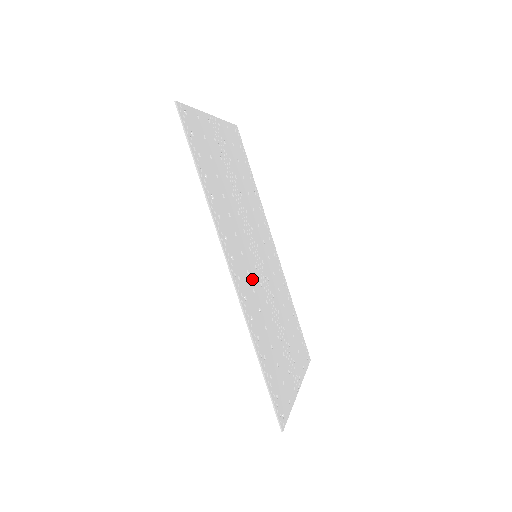
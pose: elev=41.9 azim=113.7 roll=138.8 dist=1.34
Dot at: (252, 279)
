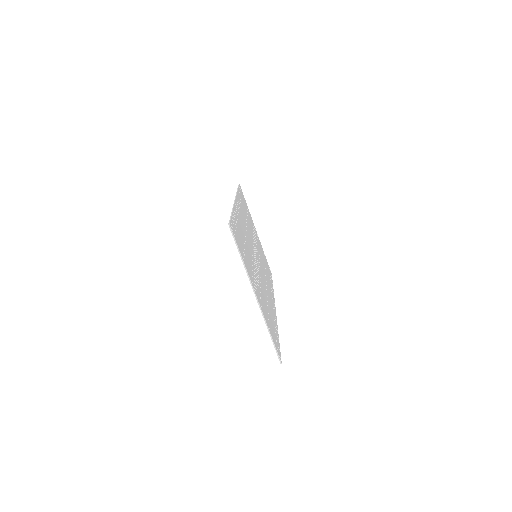
Dot at: (247, 235)
